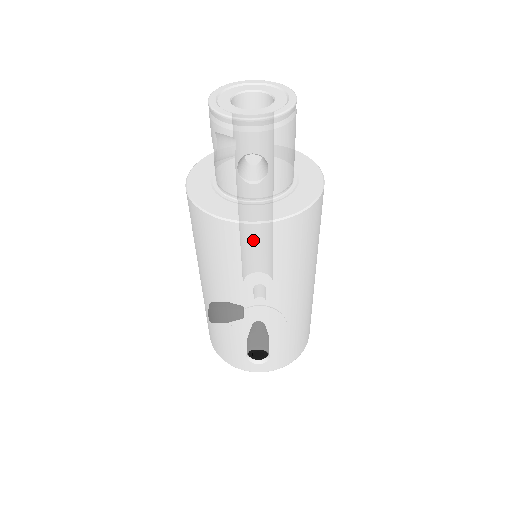
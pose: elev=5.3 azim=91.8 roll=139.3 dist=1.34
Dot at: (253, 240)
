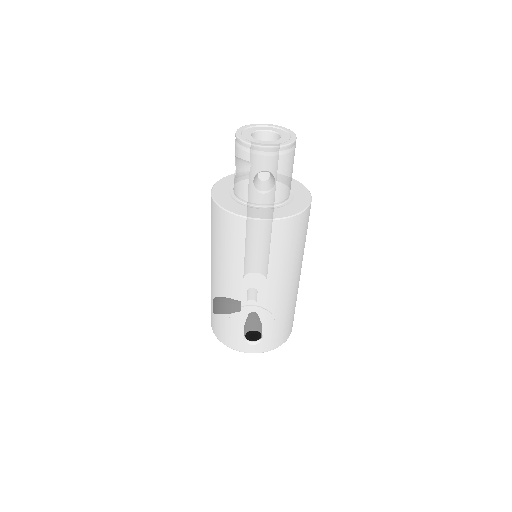
Dot at: (261, 233)
